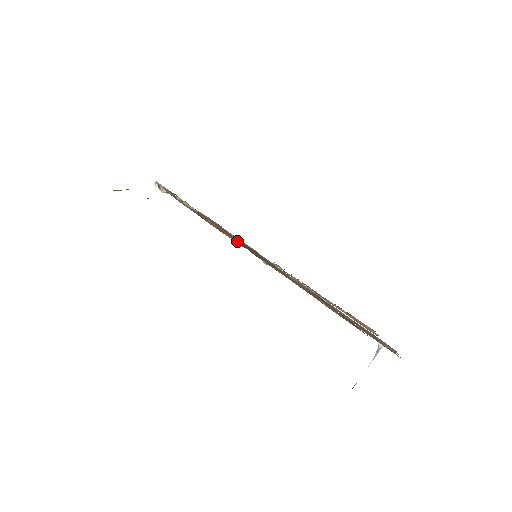
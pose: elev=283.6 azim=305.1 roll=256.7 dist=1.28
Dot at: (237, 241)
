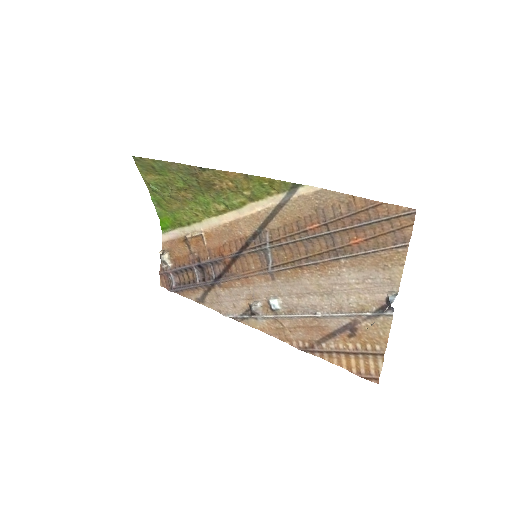
Dot at: (239, 249)
